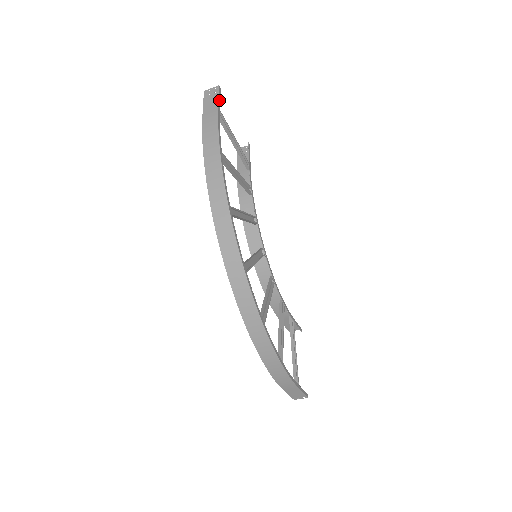
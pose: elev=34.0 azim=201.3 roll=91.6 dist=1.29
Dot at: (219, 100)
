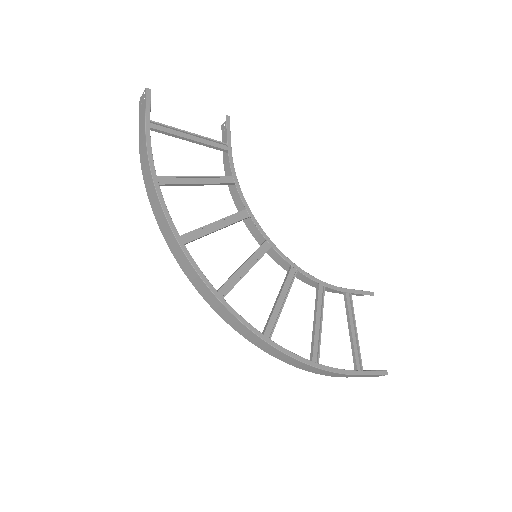
Dot at: (148, 108)
